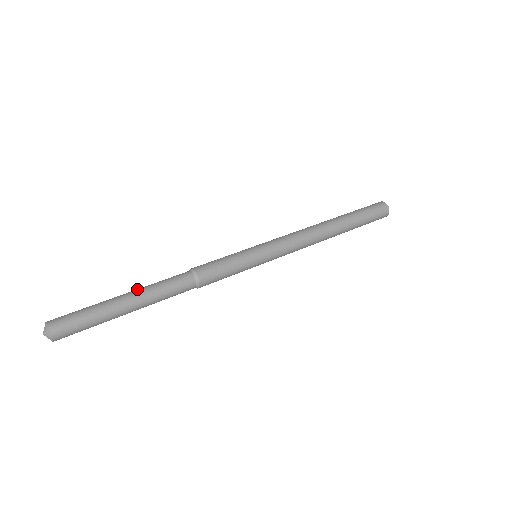
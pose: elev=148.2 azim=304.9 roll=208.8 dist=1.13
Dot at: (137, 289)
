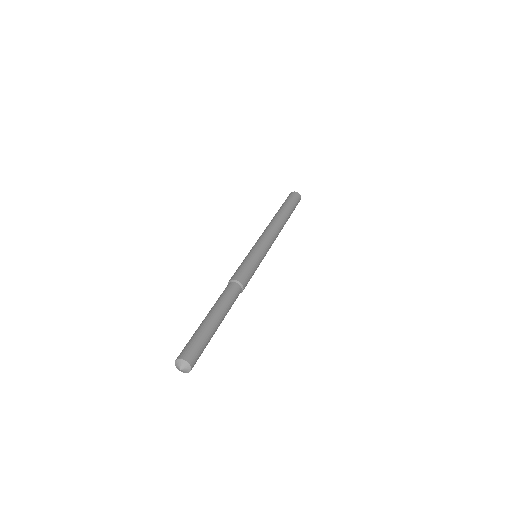
Dot at: (215, 308)
